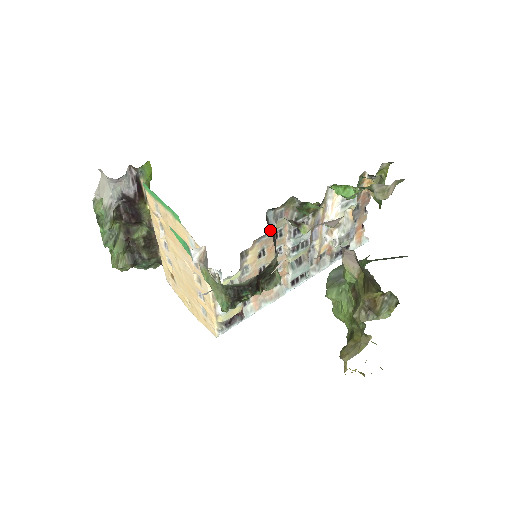
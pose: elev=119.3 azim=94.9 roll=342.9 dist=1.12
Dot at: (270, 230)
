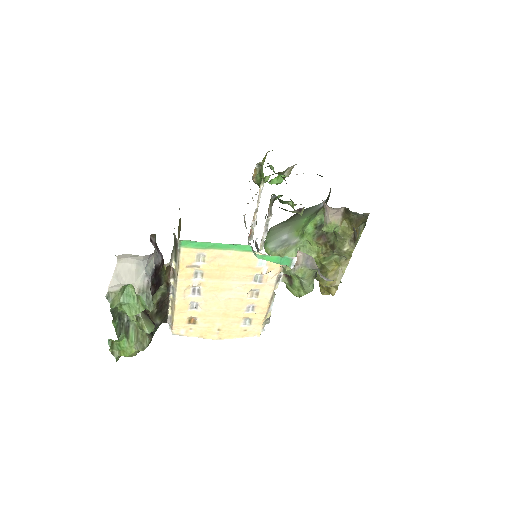
Dot at: occluded
